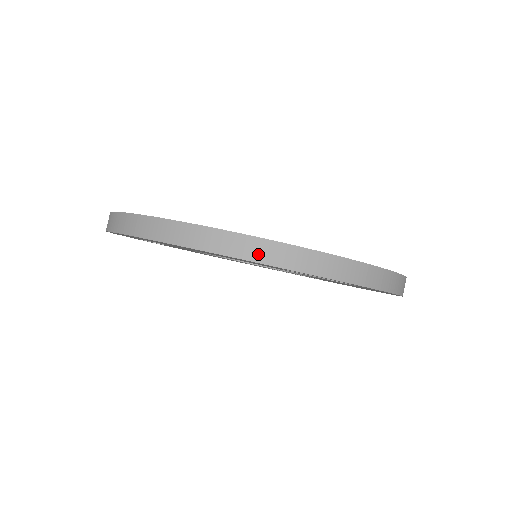
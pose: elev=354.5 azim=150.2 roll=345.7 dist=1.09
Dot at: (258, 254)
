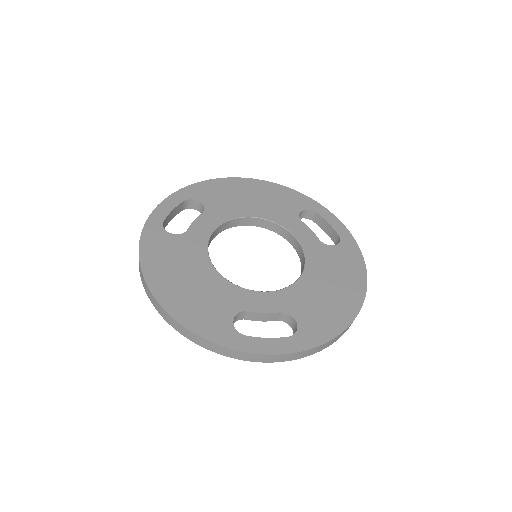
Dot at: (199, 342)
